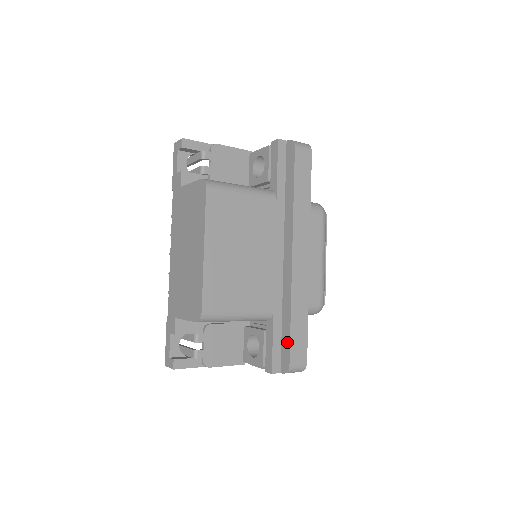
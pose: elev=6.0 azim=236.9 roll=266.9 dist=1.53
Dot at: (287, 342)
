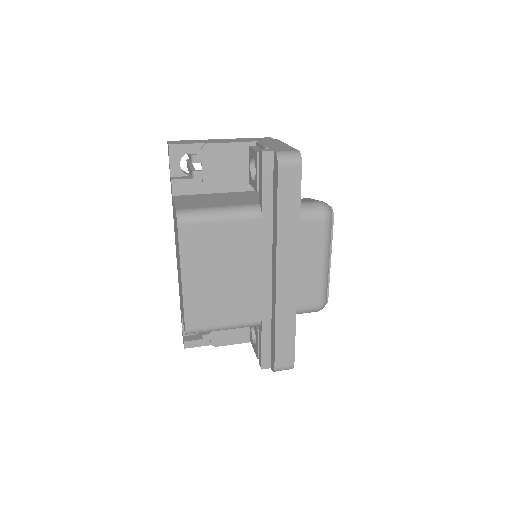
Dot at: (273, 349)
